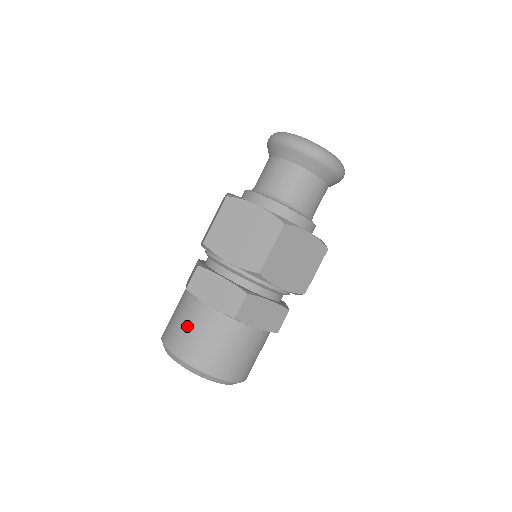
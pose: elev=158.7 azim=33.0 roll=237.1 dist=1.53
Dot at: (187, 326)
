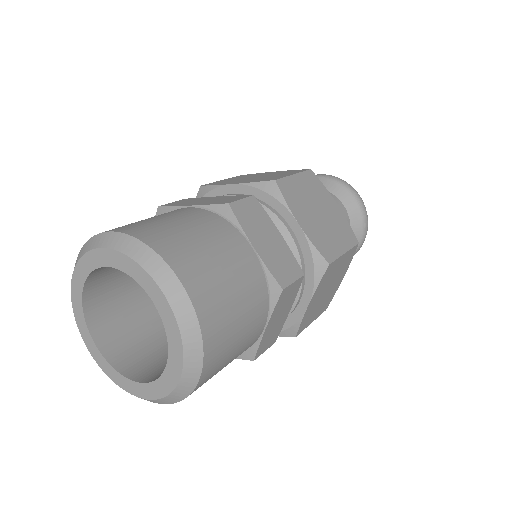
Dot at: occluded
